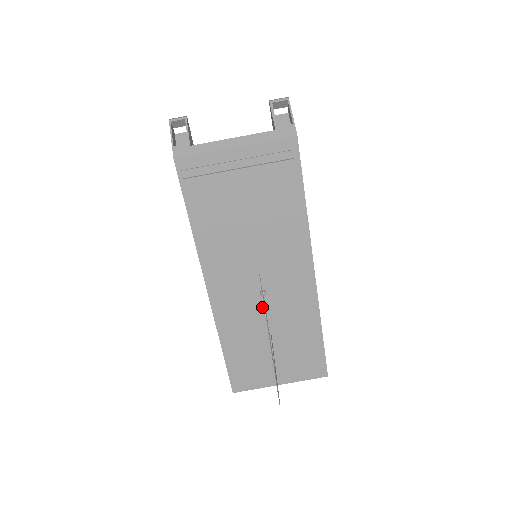
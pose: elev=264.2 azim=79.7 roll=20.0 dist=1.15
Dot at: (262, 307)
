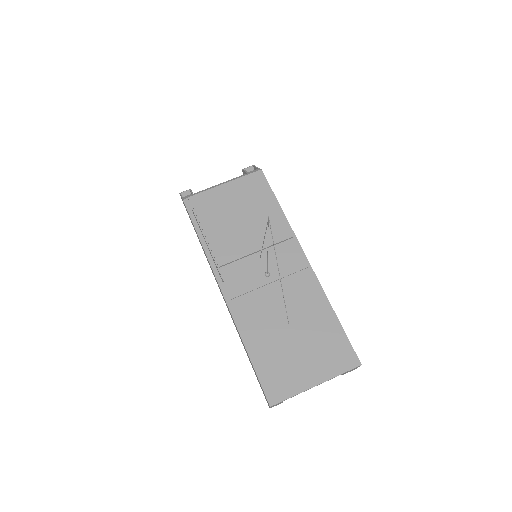
Dot at: (273, 300)
